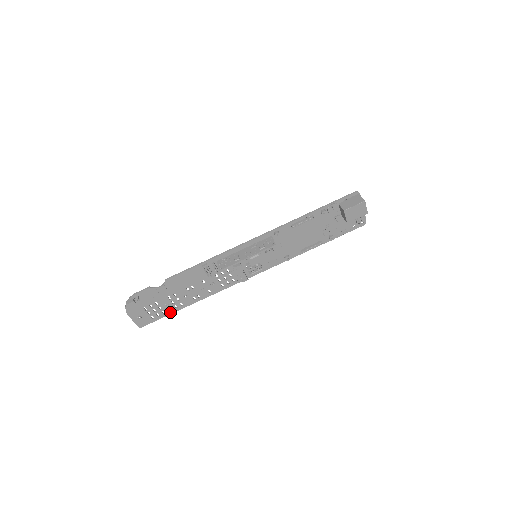
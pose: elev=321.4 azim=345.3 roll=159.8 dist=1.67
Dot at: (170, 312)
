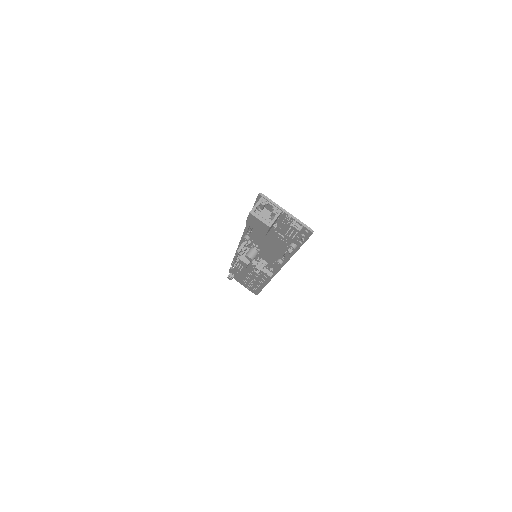
Dot at: (260, 289)
